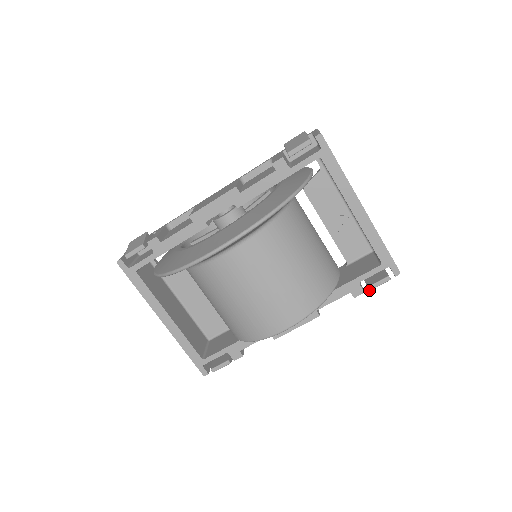
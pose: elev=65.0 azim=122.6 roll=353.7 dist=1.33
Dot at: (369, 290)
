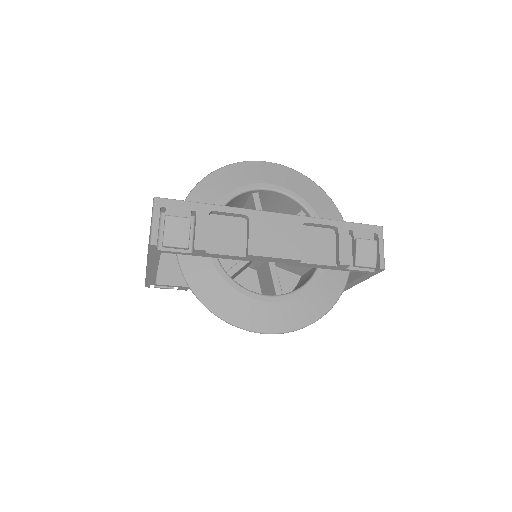
Dot at: occluded
